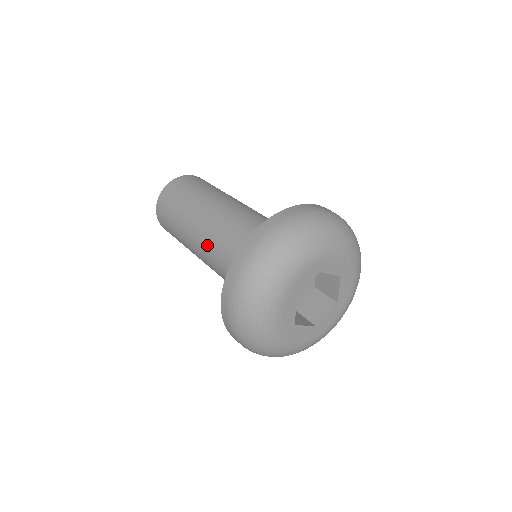
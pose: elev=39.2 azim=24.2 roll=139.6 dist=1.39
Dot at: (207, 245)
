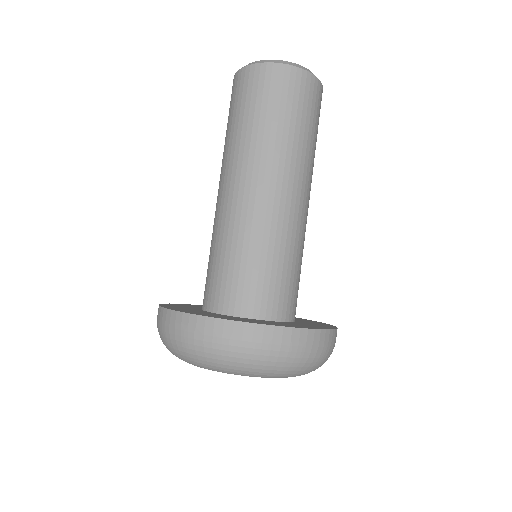
Dot at: (241, 209)
